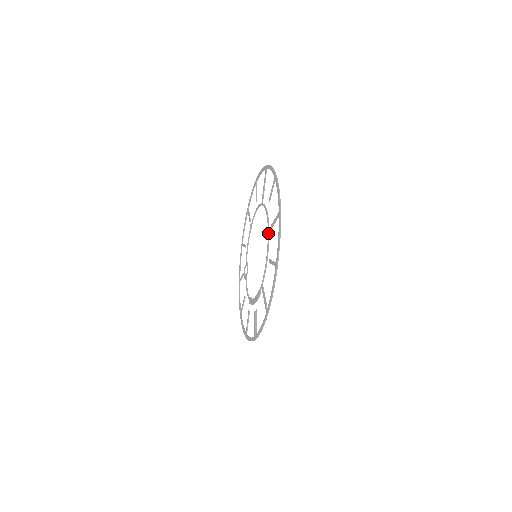
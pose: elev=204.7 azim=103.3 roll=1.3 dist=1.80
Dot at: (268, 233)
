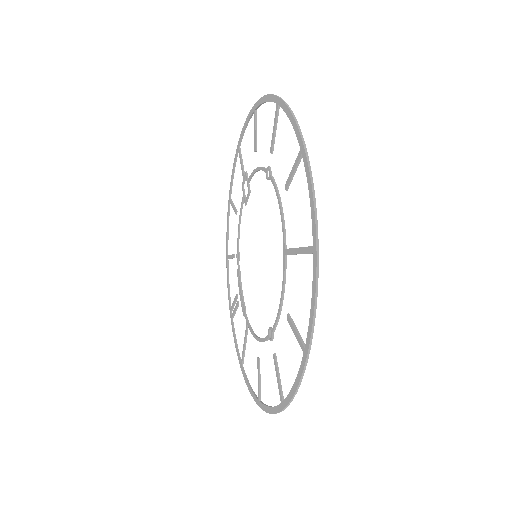
Dot at: (269, 338)
